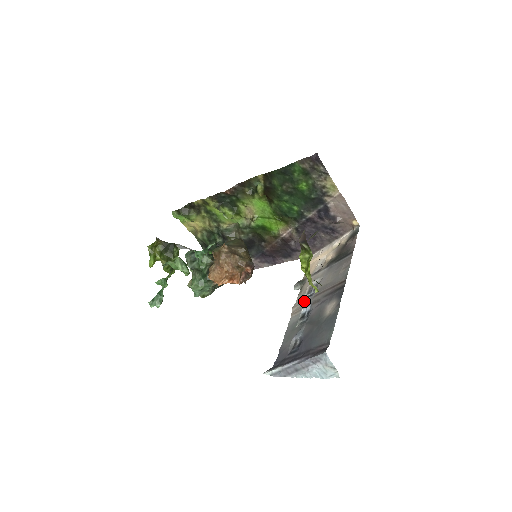
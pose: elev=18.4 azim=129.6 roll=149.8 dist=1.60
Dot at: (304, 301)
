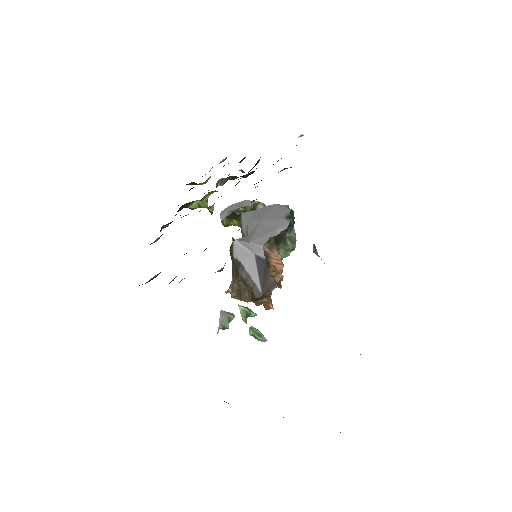
Dot at: occluded
